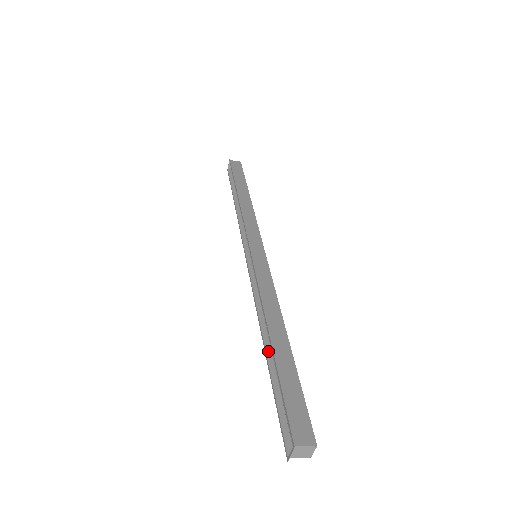
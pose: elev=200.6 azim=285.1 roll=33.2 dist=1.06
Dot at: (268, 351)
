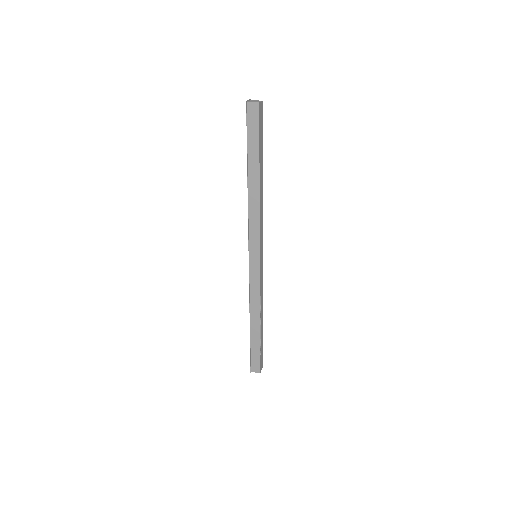
Dot at: occluded
